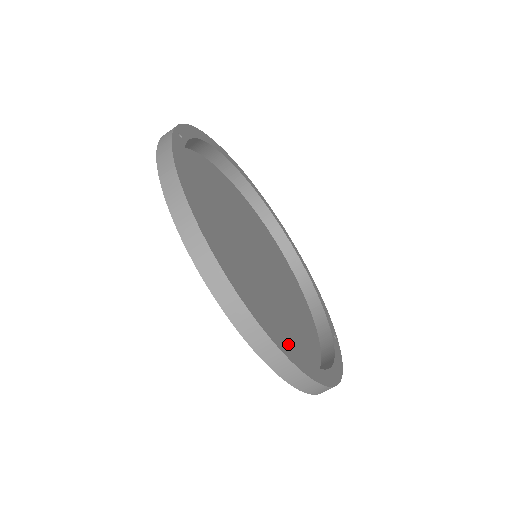
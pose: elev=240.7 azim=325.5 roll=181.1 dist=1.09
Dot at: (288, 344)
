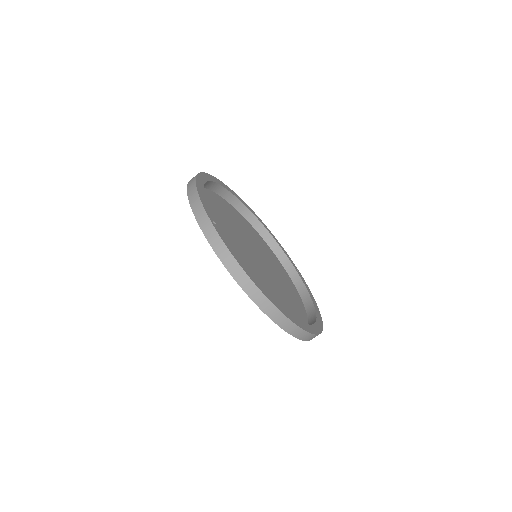
Dot at: (295, 308)
